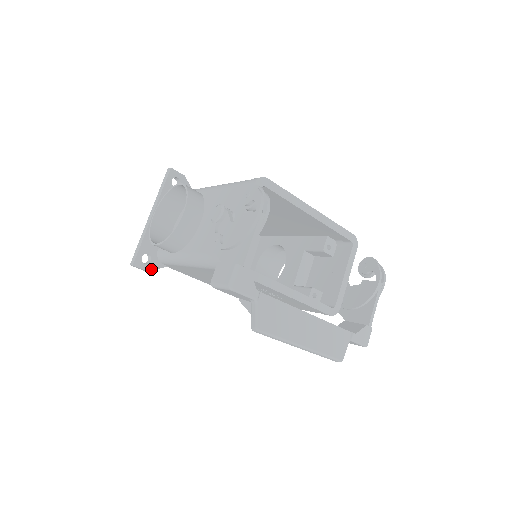
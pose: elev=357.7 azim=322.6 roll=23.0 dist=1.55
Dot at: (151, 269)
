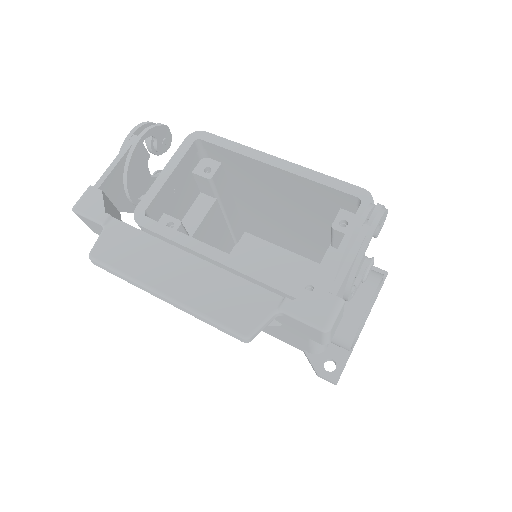
Dot at: occluded
